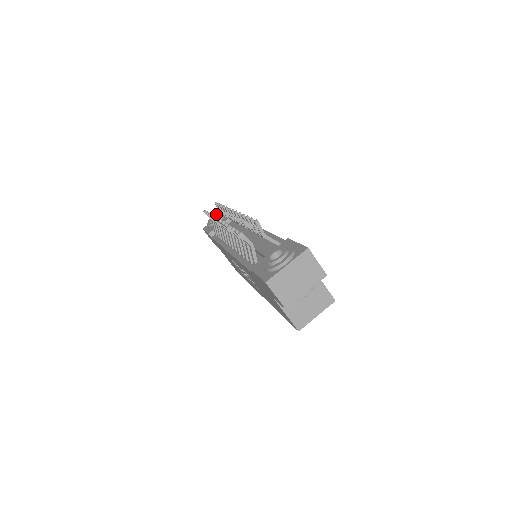
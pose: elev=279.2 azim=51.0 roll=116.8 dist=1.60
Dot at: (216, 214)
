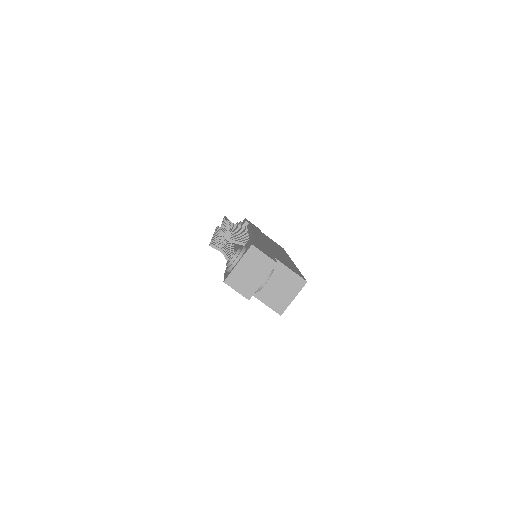
Dot at: occluded
